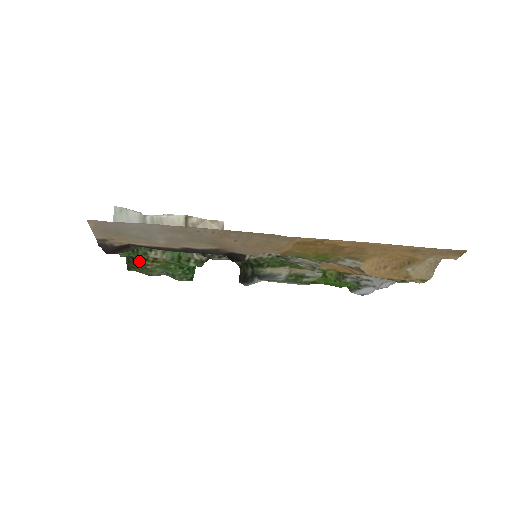
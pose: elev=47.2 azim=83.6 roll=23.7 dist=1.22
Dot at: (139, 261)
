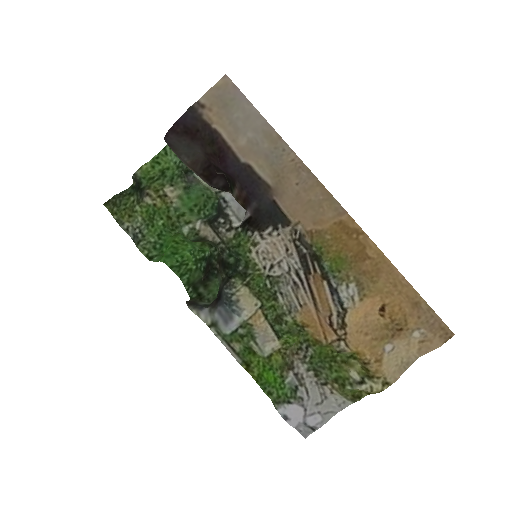
Dot at: (146, 189)
